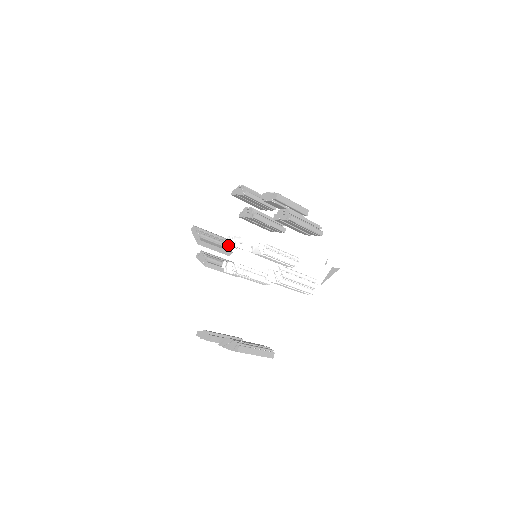
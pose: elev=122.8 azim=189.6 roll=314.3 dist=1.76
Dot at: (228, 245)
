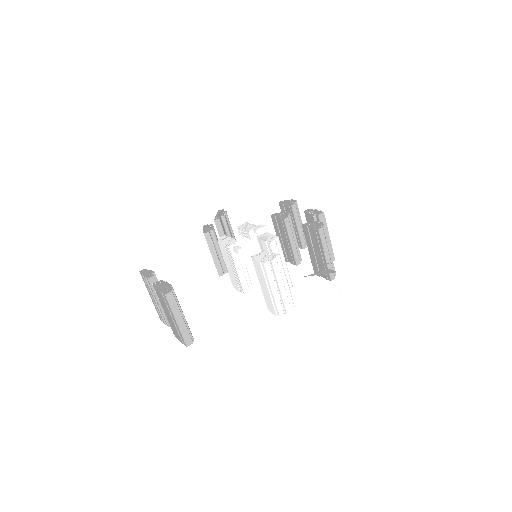
Dot at: (241, 227)
